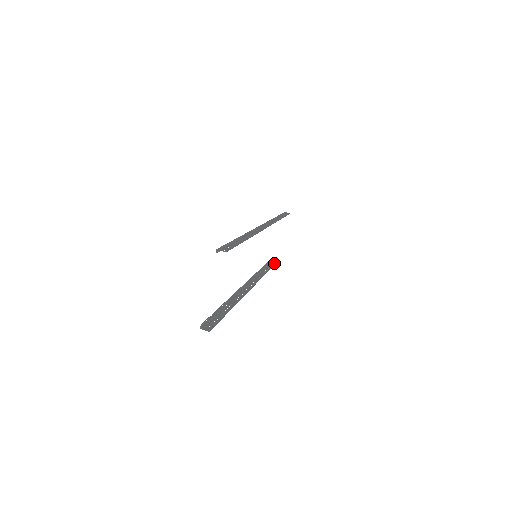
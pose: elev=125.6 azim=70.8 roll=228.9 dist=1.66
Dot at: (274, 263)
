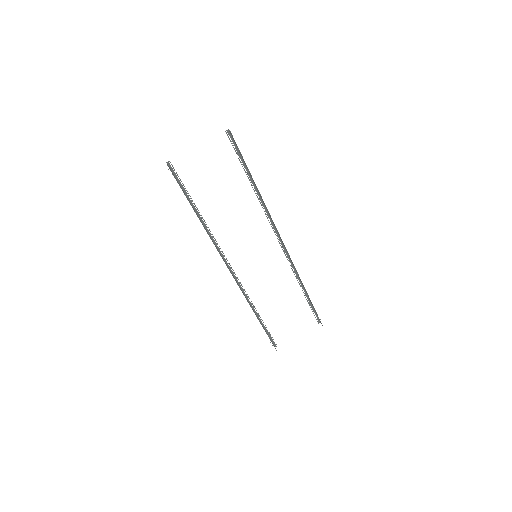
Dot at: occluded
